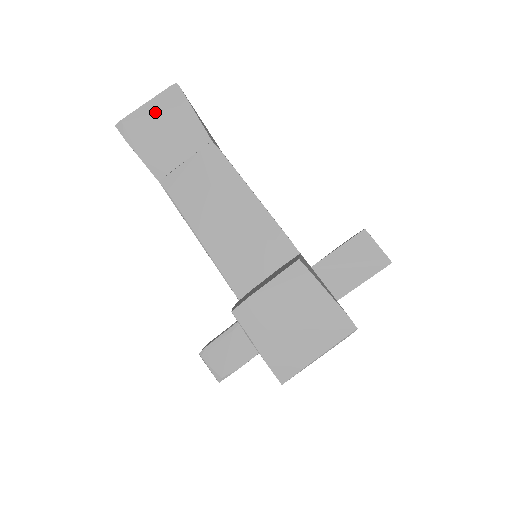
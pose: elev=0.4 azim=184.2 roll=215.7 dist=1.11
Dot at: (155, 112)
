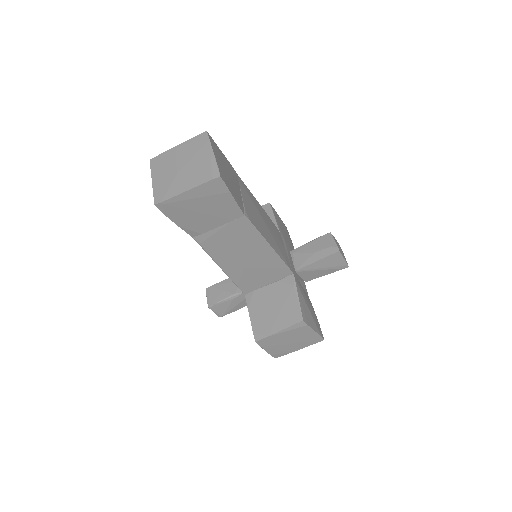
Dot at: (196, 198)
